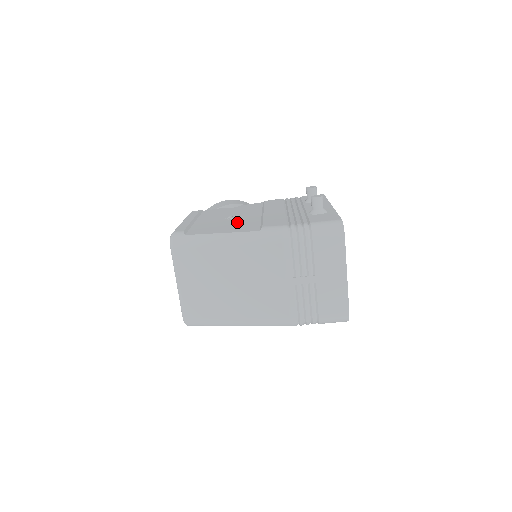
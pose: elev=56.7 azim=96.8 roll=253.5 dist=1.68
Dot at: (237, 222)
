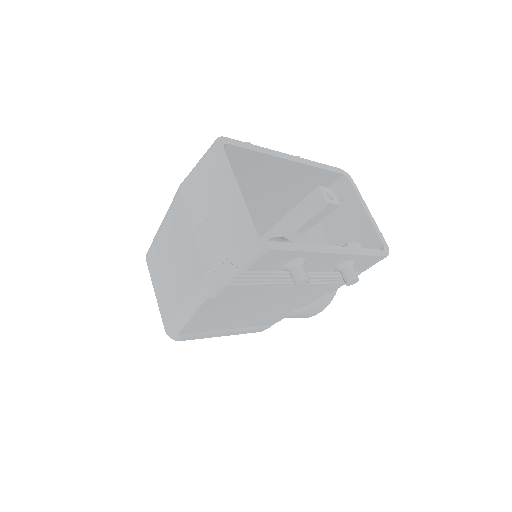
Dot at: occluded
